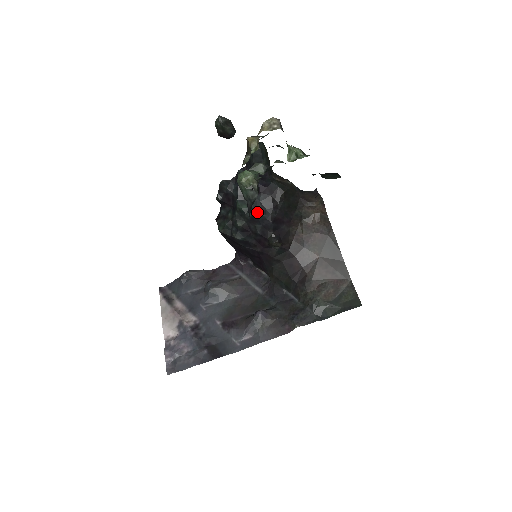
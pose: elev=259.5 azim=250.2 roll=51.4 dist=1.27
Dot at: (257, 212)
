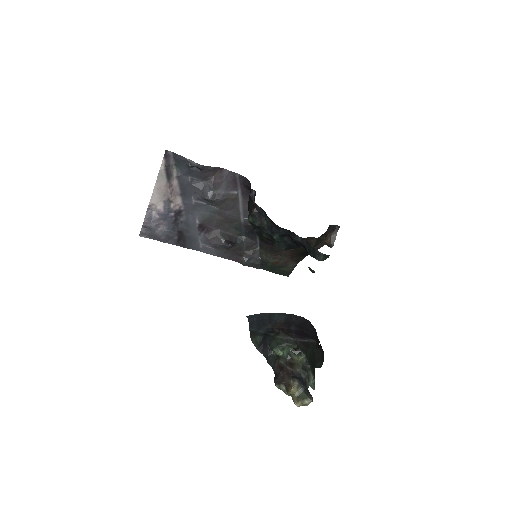
Dot at: occluded
